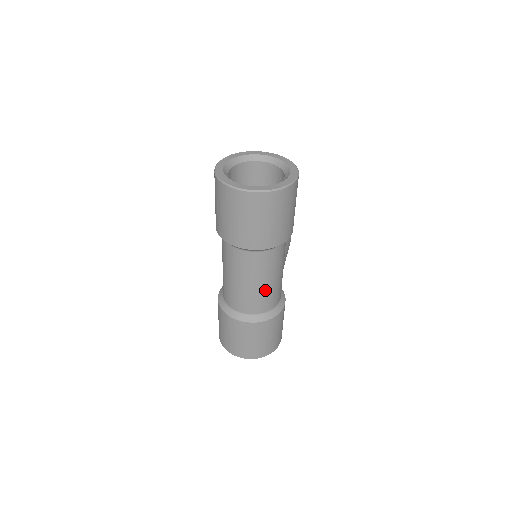
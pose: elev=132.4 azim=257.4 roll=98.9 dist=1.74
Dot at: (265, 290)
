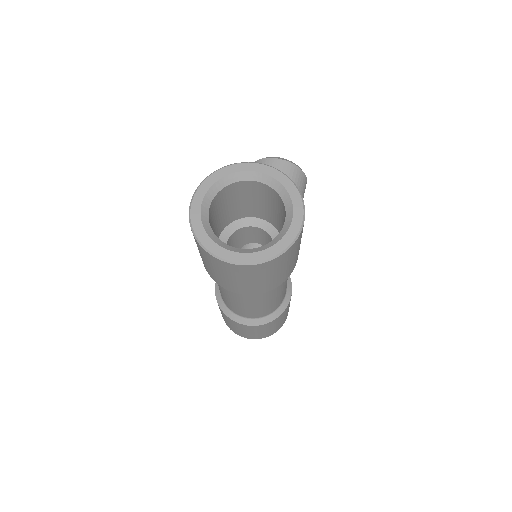
Dot at: (265, 306)
